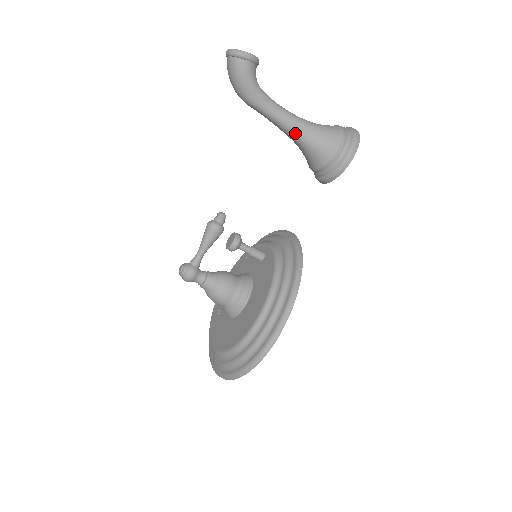
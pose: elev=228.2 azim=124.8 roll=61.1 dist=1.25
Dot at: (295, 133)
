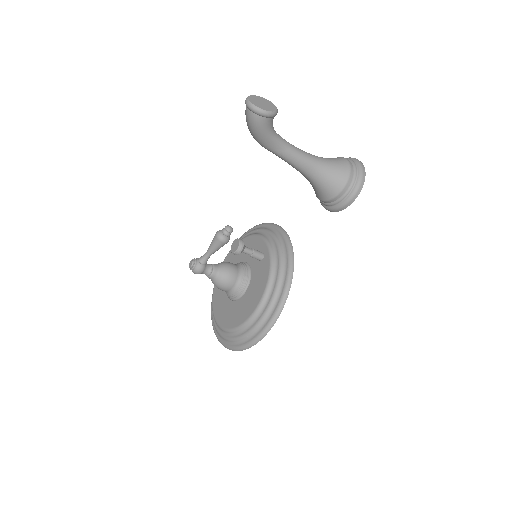
Dot at: (304, 172)
